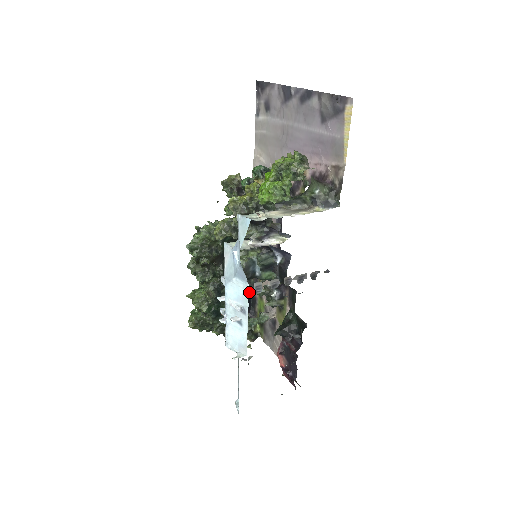
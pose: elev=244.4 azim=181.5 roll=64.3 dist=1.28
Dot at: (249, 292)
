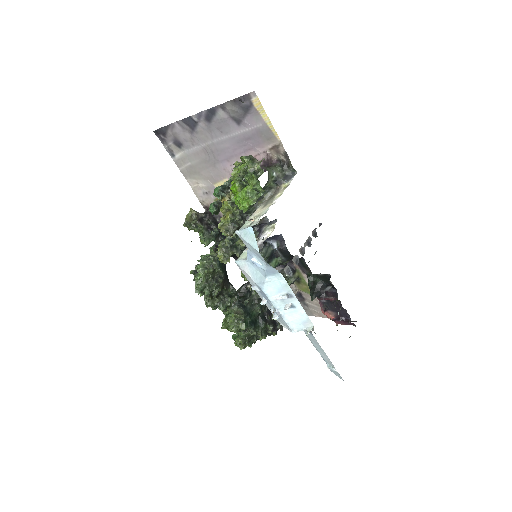
Dot at: occluded
